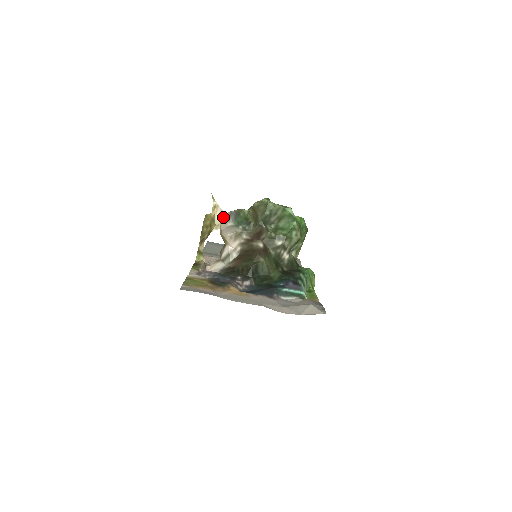
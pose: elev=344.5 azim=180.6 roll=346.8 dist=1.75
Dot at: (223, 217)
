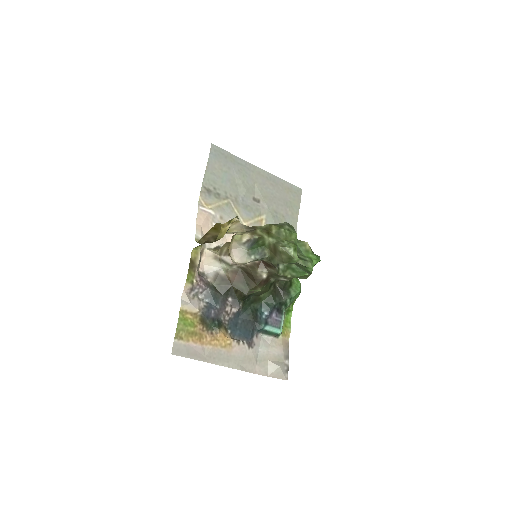
Dot at: (239, 229)
